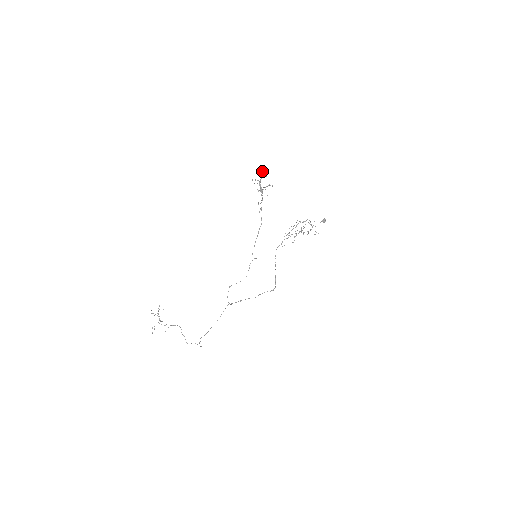
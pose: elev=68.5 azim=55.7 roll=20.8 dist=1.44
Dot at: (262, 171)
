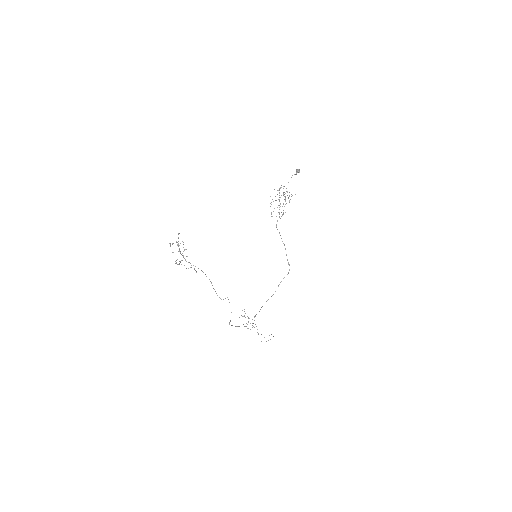
Dot at: occluded
